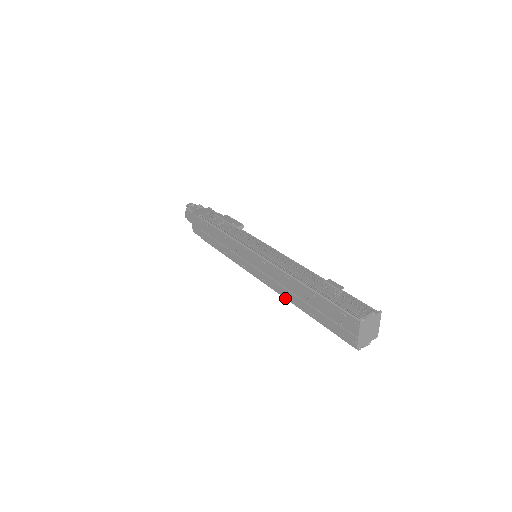
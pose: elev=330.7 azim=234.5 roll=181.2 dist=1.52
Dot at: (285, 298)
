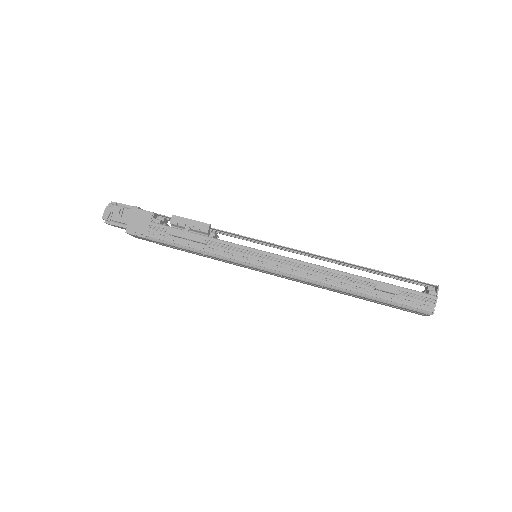
Dot at: occluded
